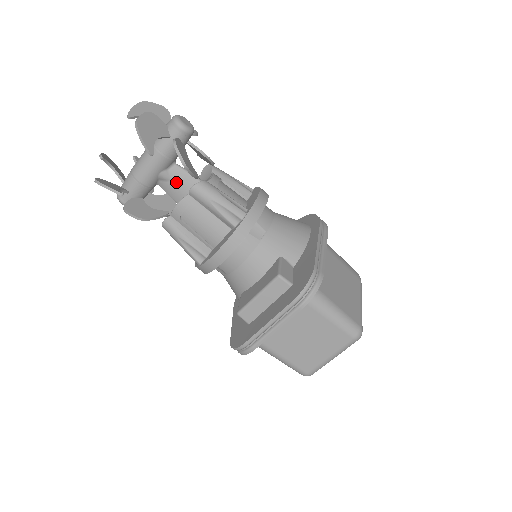
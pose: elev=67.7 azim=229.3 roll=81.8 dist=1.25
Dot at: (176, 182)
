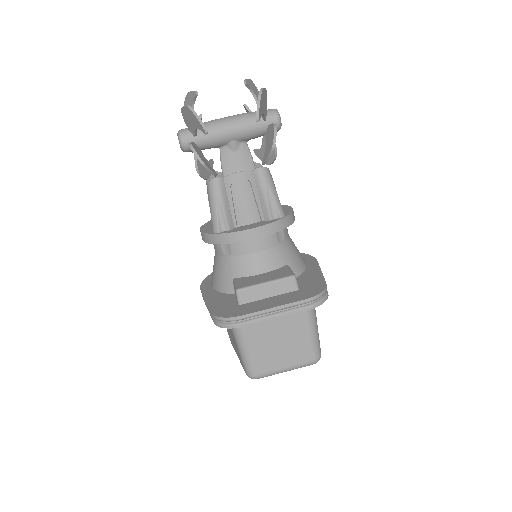
Dot at: (238, 156)
